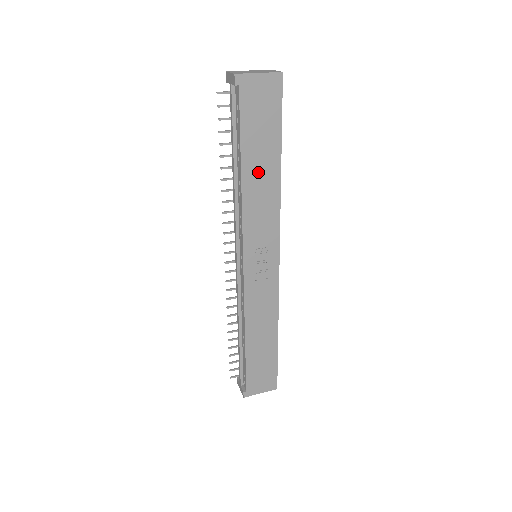
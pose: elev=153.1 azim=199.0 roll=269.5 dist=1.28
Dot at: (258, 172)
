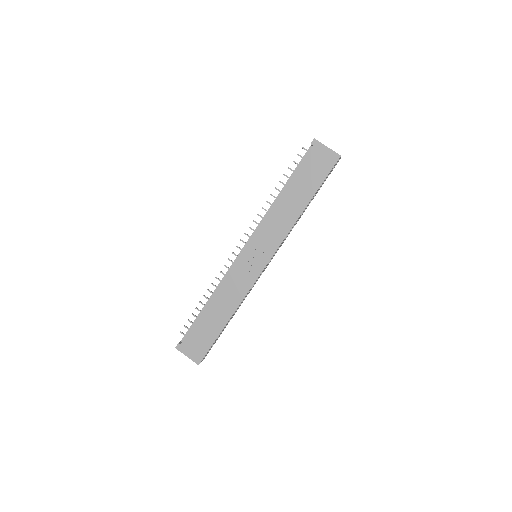
Dot at: (291, 200)
